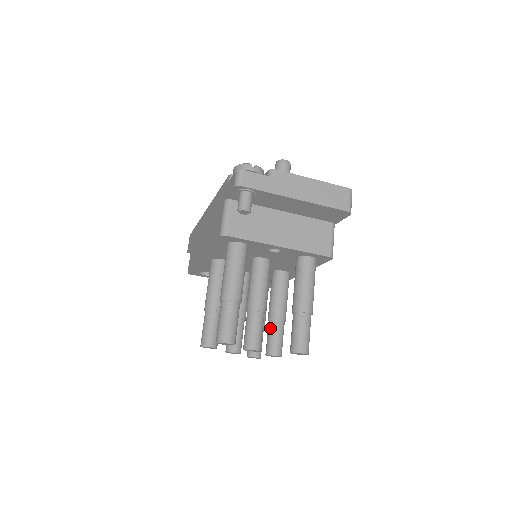
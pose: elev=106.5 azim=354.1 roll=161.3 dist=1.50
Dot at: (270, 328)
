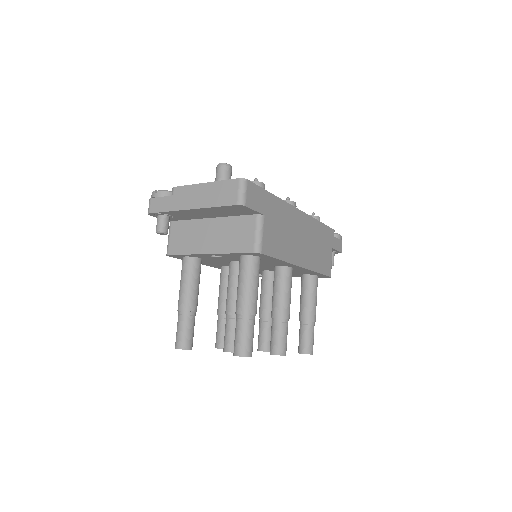
Dot at: (271, 327)
